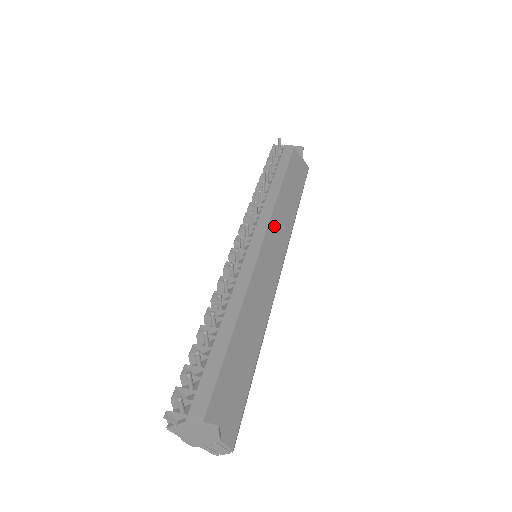
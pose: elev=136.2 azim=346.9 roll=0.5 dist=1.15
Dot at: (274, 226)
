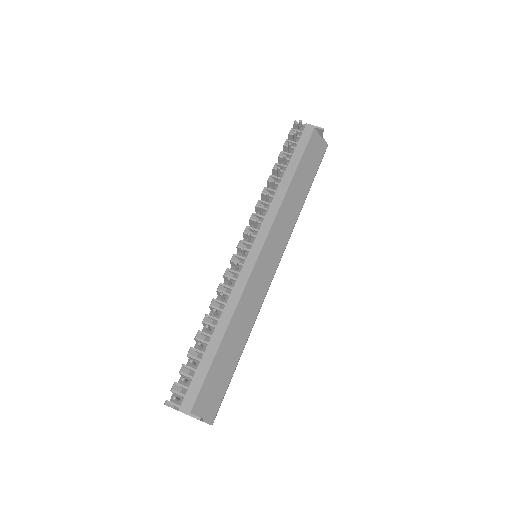
Dot at: (276, 229)
